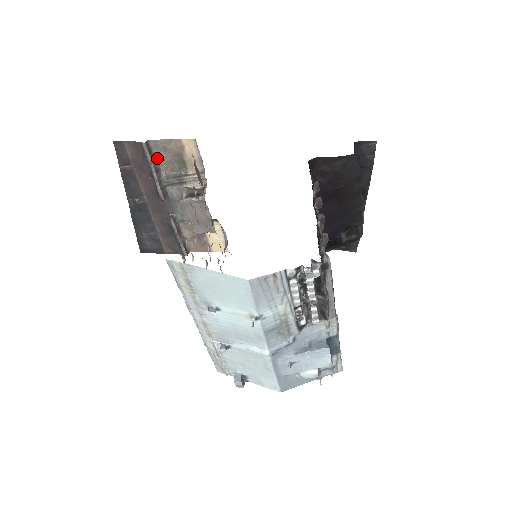
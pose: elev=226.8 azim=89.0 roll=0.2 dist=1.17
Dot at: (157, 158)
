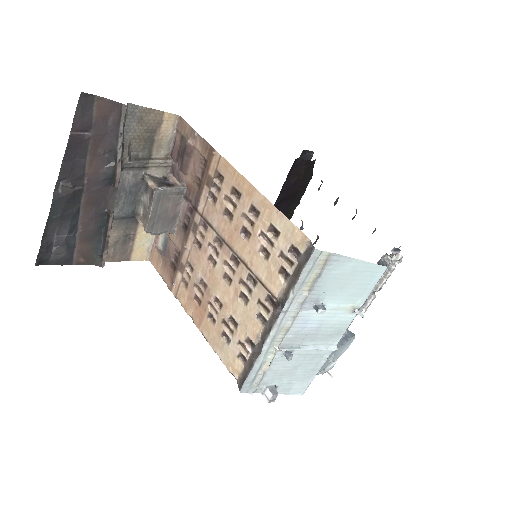
Dot at: (124, 130)
